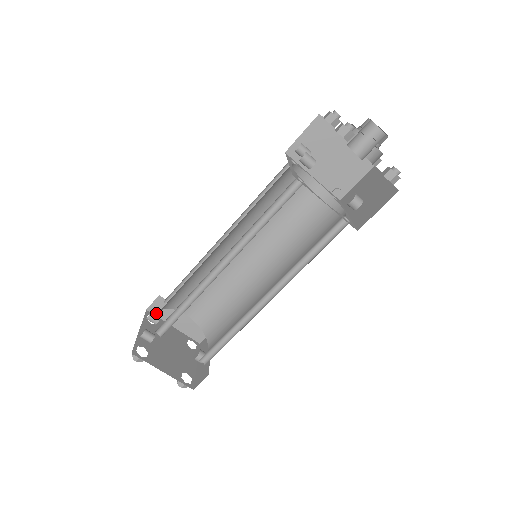
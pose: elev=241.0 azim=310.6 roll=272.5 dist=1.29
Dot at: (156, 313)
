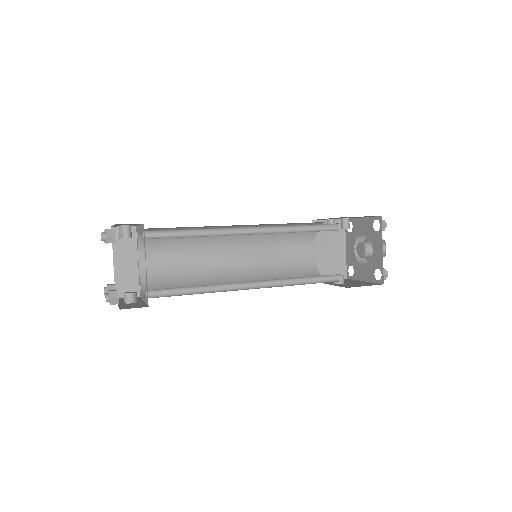
Dot at: (115, 237)
